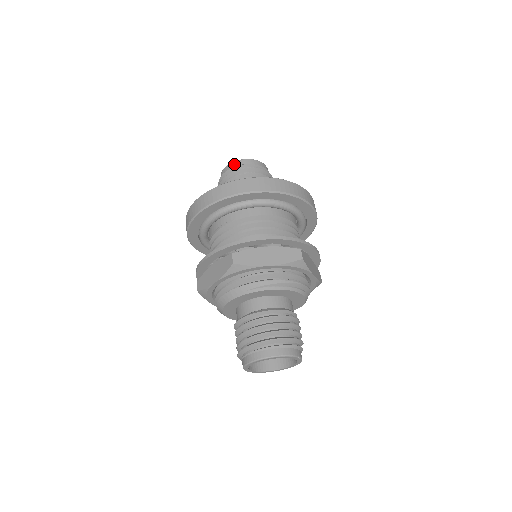
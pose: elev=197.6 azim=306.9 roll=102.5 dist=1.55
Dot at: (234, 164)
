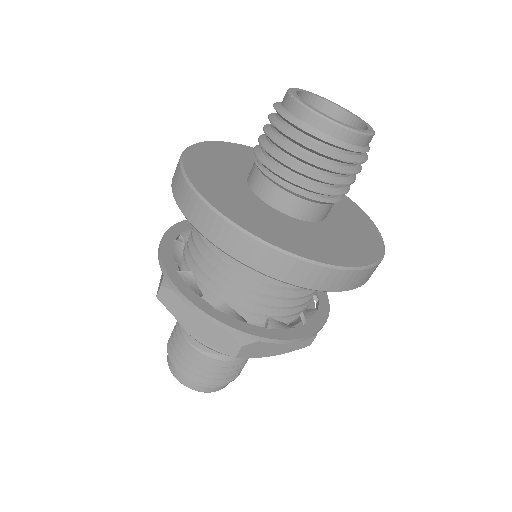
Dot at: (337, 132)
